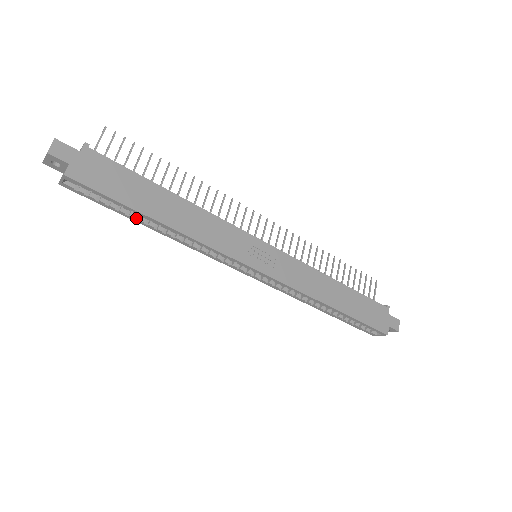
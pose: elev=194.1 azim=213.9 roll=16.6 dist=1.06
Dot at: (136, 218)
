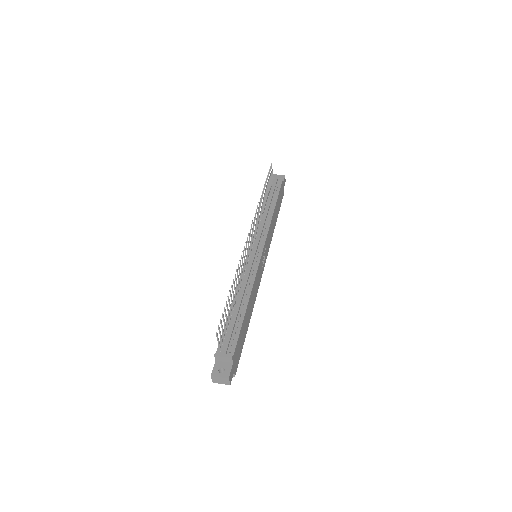
Dot at: occluded
